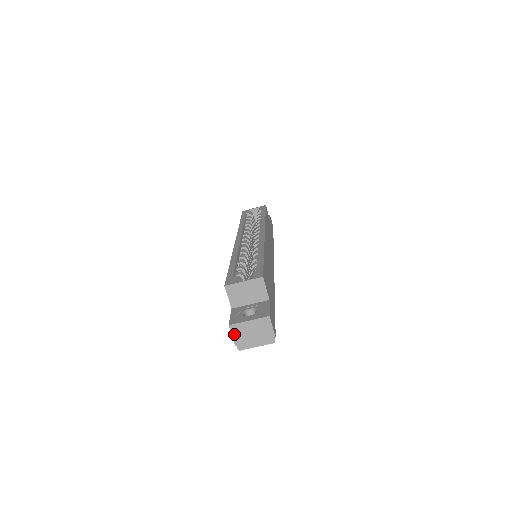
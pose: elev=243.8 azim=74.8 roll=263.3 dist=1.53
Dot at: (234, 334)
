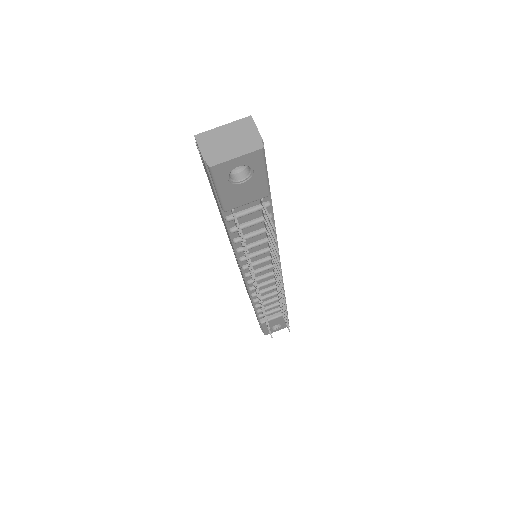
Dot at: (202, 146)
